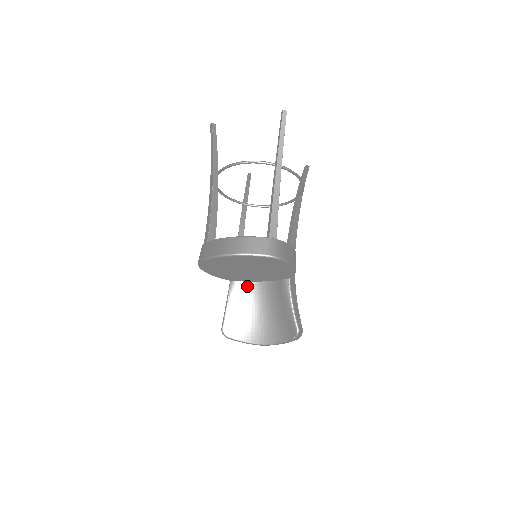
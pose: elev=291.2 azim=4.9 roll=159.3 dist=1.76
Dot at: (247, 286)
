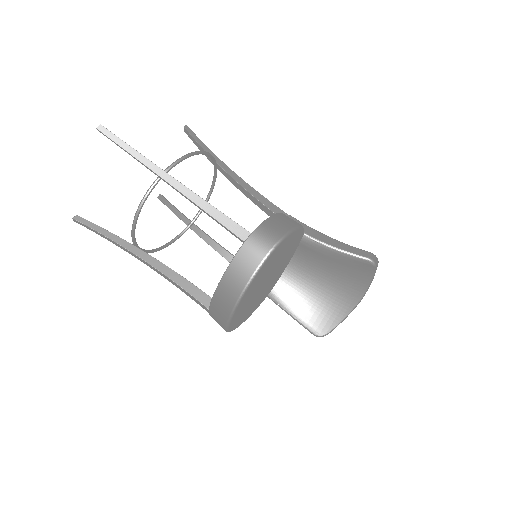
Dot at: (284, 282)
